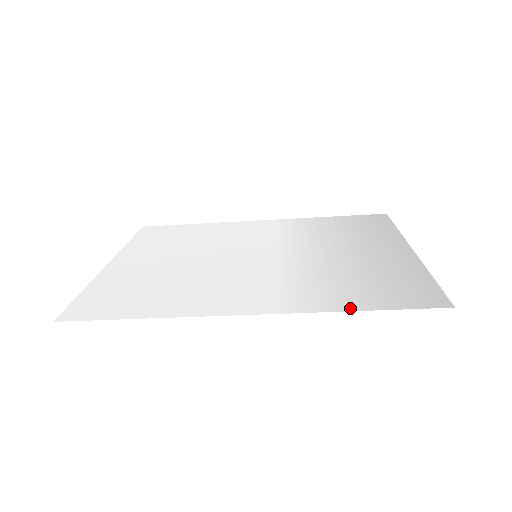
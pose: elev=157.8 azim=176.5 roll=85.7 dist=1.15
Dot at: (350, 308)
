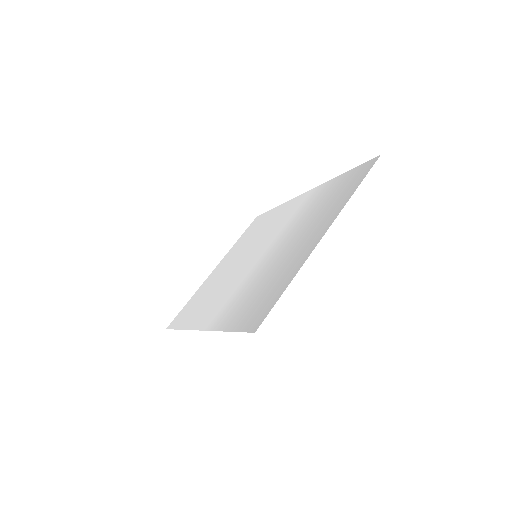
Dot at: (225, 328)
